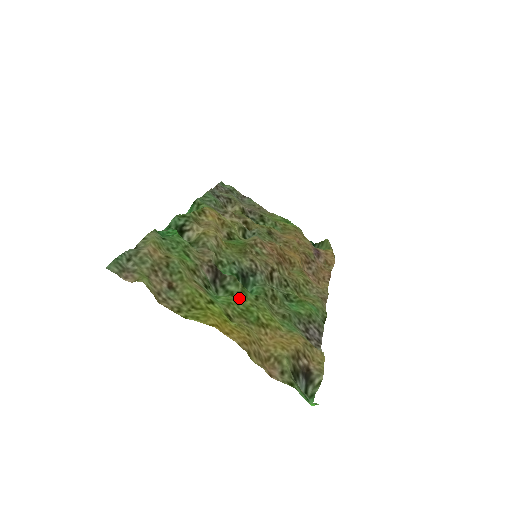
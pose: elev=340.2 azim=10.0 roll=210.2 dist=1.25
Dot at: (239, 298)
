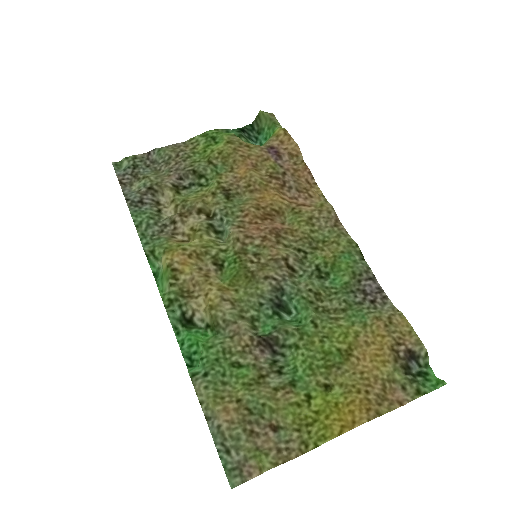
Dot at: (306, 346)
